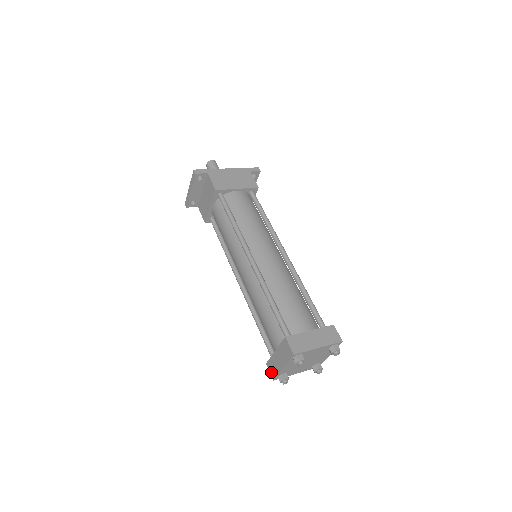
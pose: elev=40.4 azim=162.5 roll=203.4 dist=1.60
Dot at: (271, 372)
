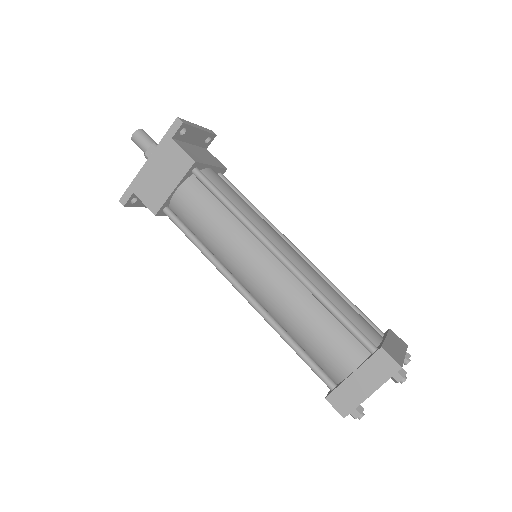
Dot at: occluded
